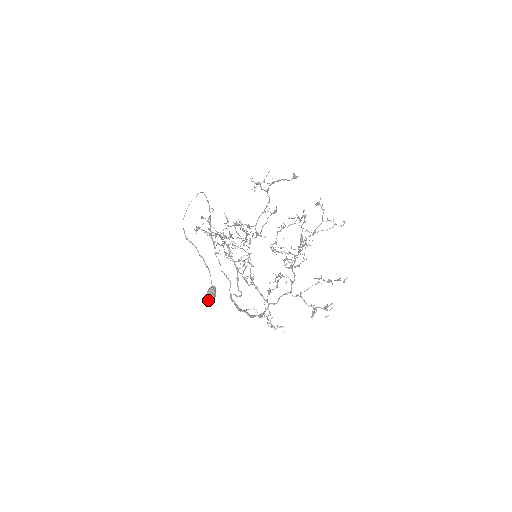
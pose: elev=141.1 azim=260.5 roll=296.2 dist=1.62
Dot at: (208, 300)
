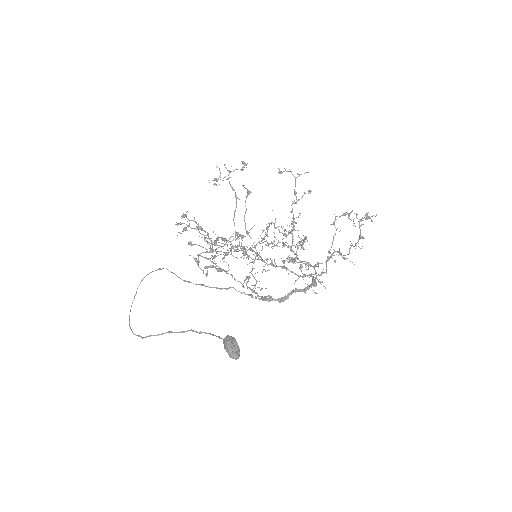
Dot at: (233, 349)
